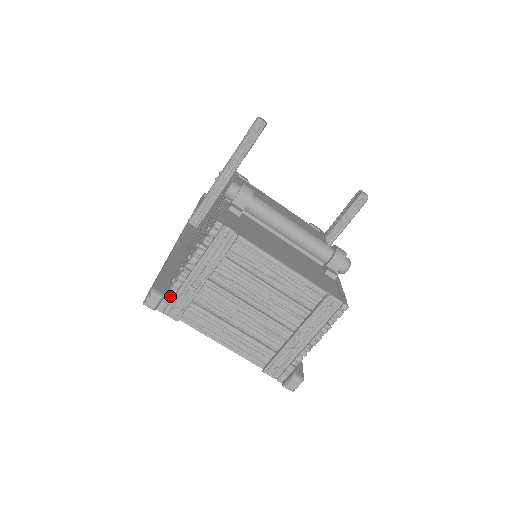
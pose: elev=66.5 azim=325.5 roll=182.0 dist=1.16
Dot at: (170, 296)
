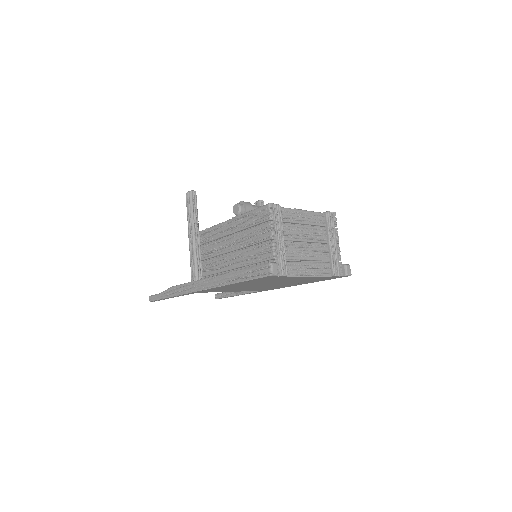
Dot at: (277, 262)
